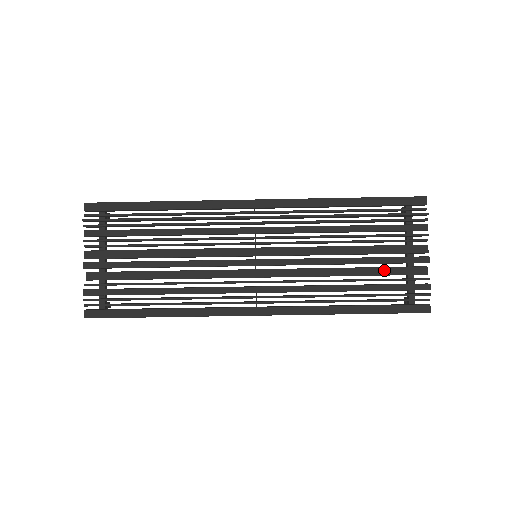
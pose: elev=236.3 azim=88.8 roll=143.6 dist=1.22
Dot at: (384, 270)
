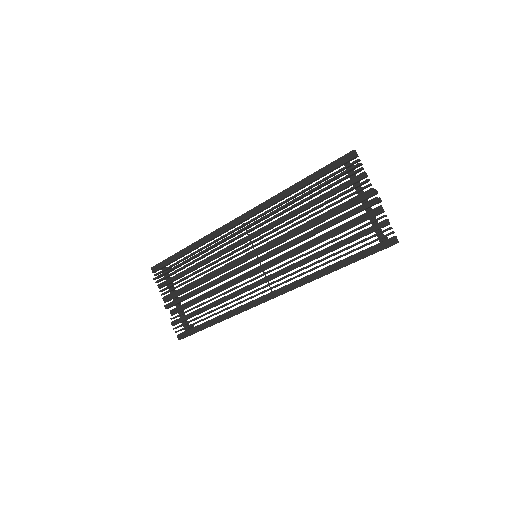
Dot at: (348, 224)
